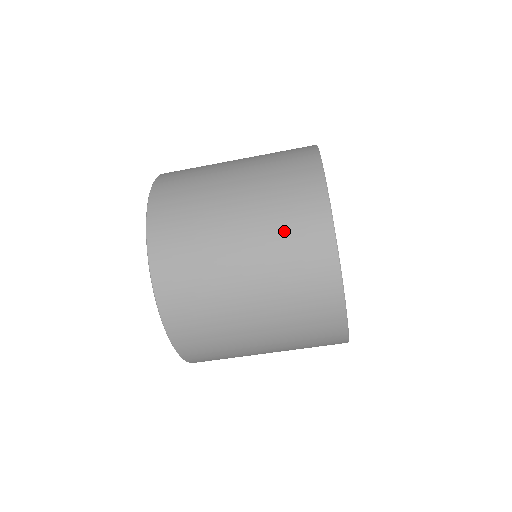
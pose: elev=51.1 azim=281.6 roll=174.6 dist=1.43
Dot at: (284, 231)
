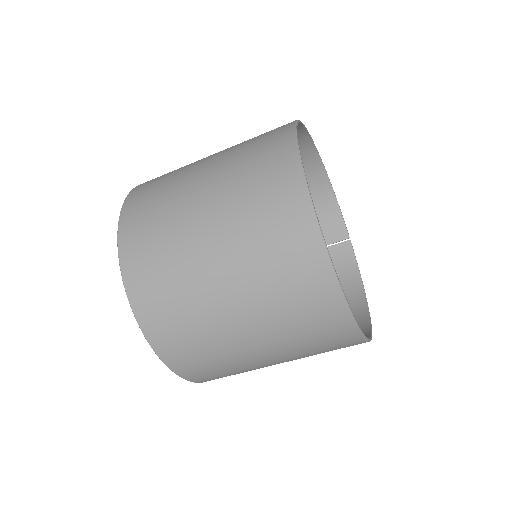
Dot at: (292, 315)
